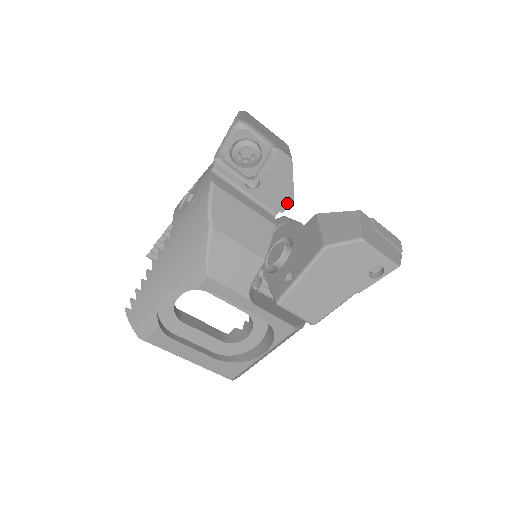
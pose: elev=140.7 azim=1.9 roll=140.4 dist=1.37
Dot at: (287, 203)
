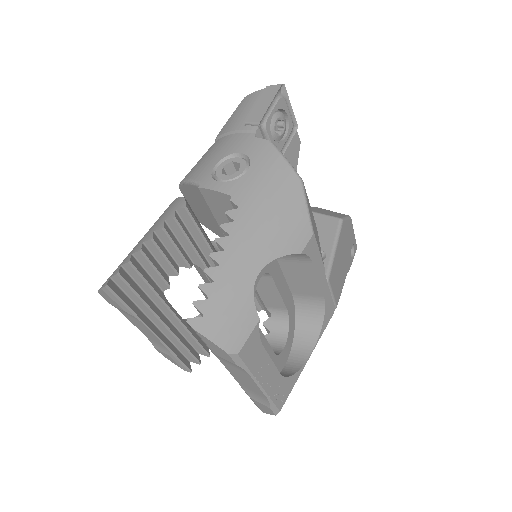
Dot at: occluded
